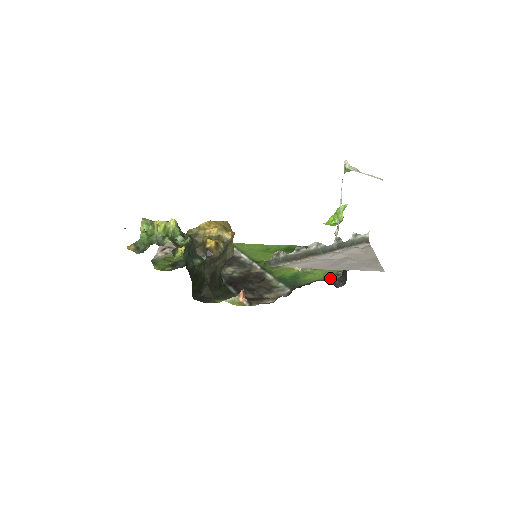
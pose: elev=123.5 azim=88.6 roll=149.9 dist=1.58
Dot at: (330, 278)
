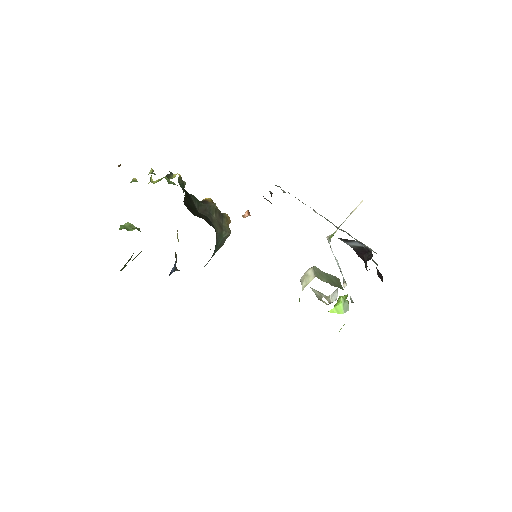
Dot at: occluded
